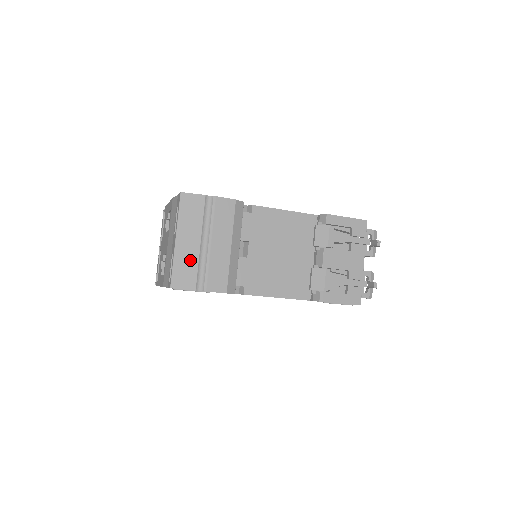
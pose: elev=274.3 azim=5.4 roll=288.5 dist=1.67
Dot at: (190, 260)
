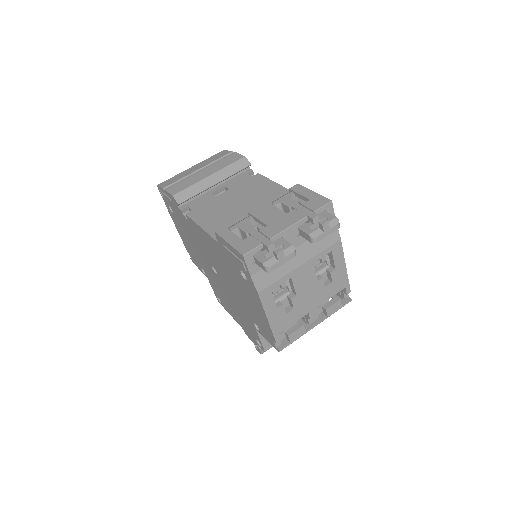
Dot at: (182, 176)
